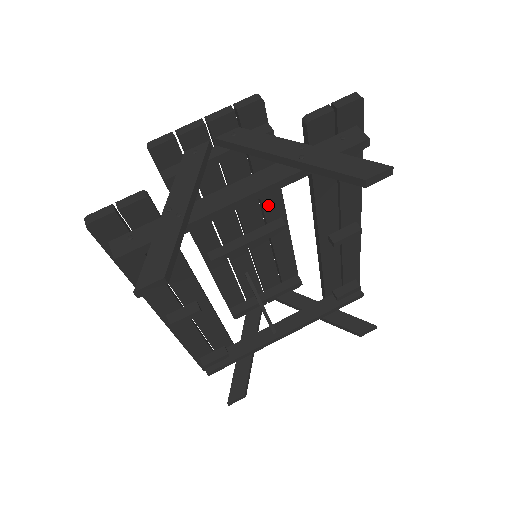
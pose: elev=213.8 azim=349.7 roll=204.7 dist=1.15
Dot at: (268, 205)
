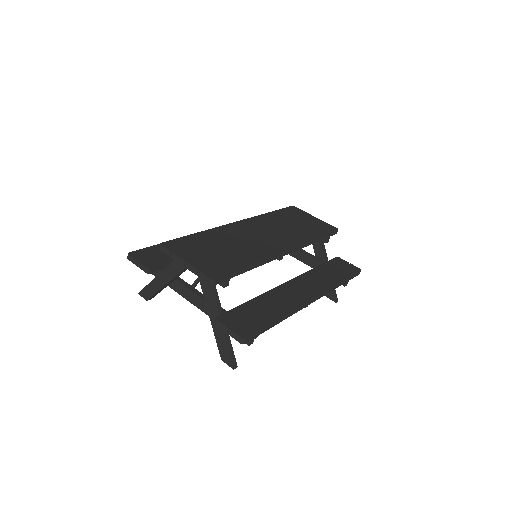
Dot at: occluded
